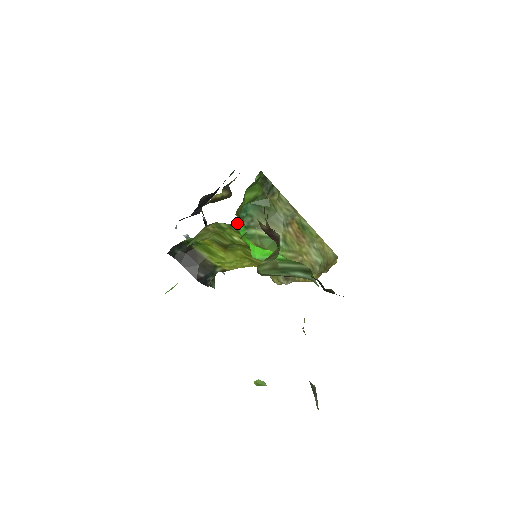
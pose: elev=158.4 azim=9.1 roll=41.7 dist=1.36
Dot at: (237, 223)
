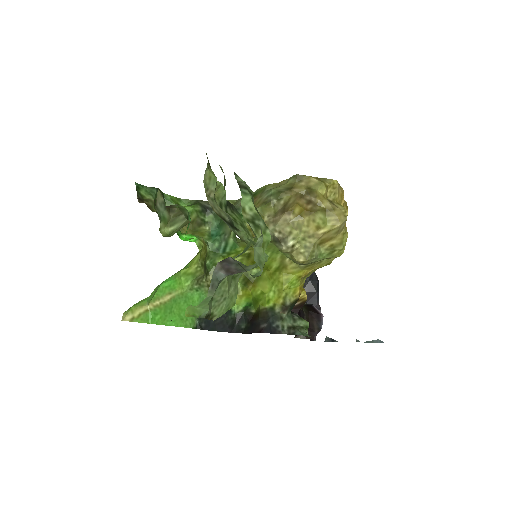
Dot at: (220, 248)
